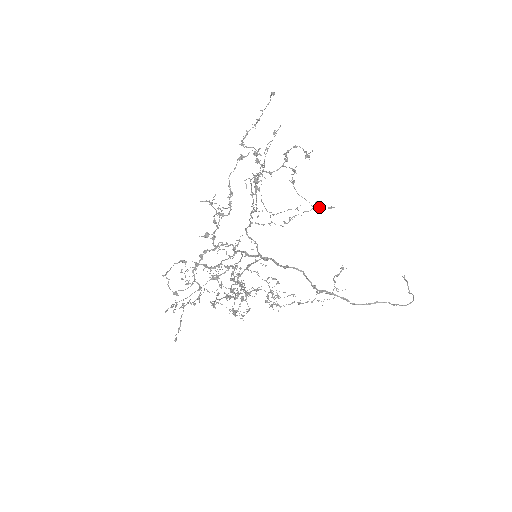
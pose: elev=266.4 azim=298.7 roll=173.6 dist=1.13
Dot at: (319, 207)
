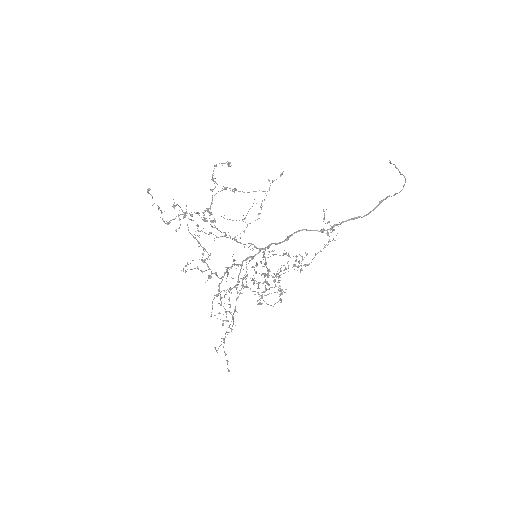
Dot at: (273, 181)
